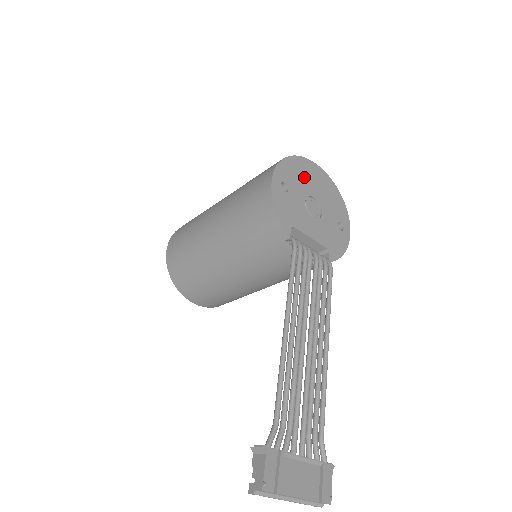
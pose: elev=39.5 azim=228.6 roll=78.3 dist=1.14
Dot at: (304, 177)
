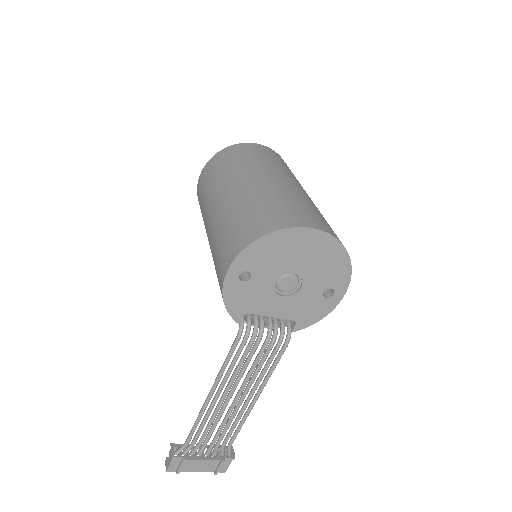
Dot at: (284, 254)
